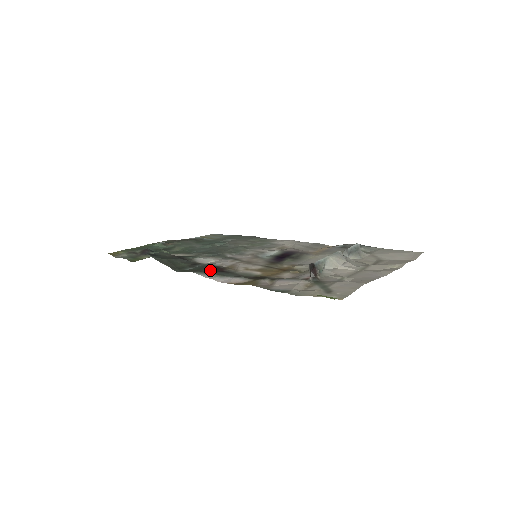
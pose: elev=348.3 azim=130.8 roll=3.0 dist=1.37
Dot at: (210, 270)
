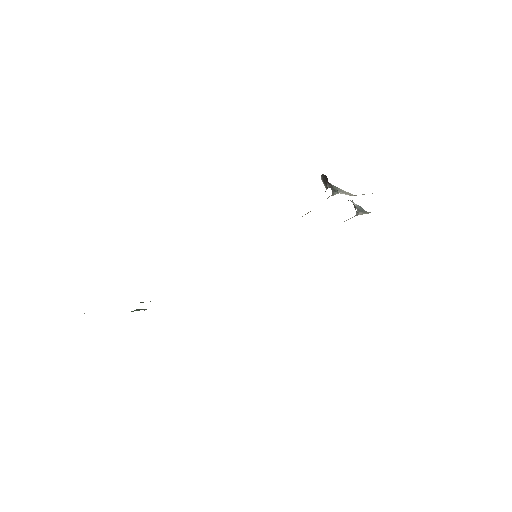
Dot at: occluded
